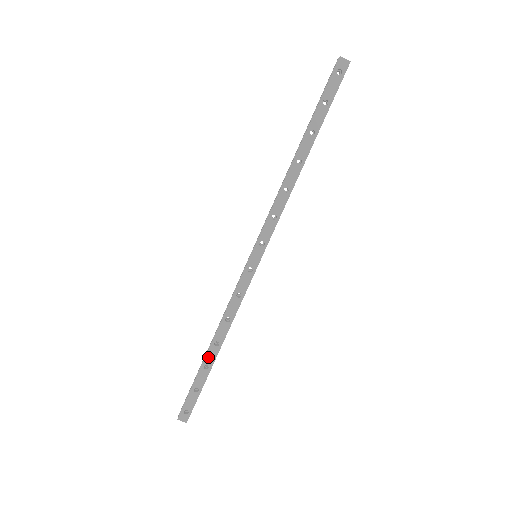
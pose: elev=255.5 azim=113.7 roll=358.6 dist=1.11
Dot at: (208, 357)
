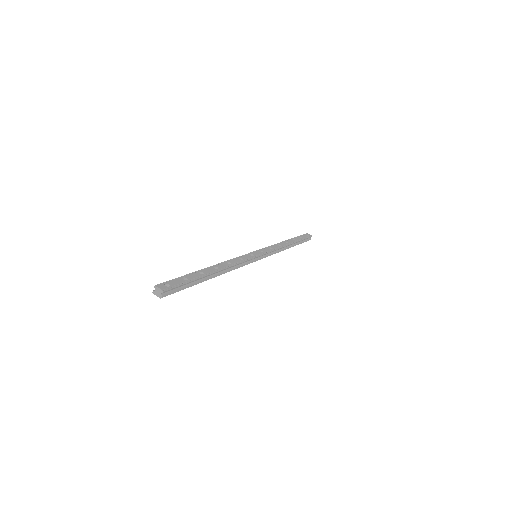
Dot at: (205, 270)
